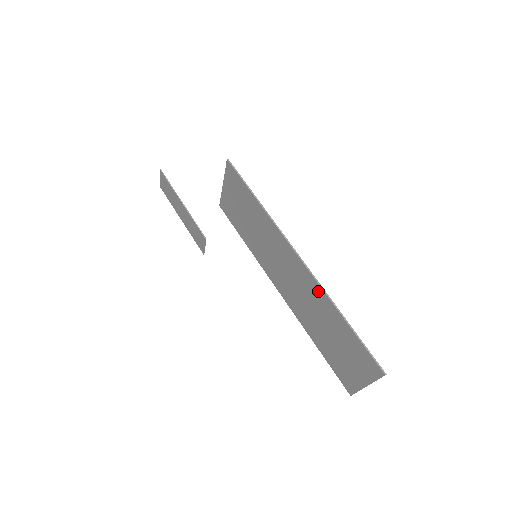
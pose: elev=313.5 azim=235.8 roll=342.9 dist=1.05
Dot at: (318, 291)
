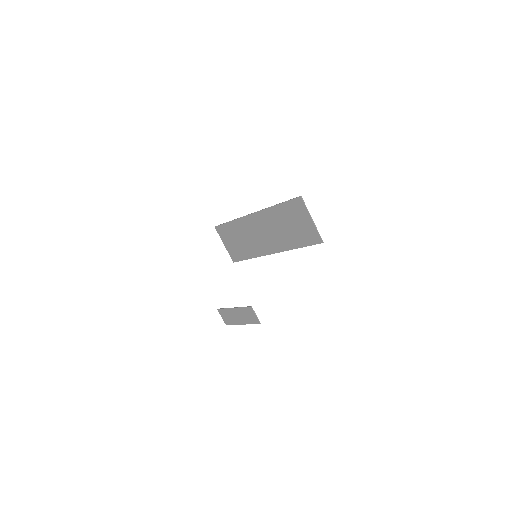
Dot at: (266, 213)
